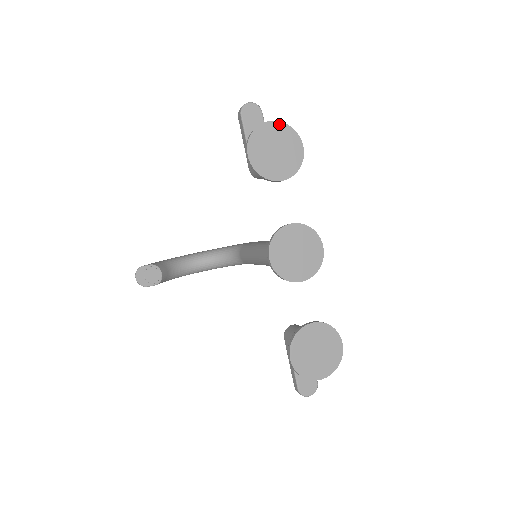
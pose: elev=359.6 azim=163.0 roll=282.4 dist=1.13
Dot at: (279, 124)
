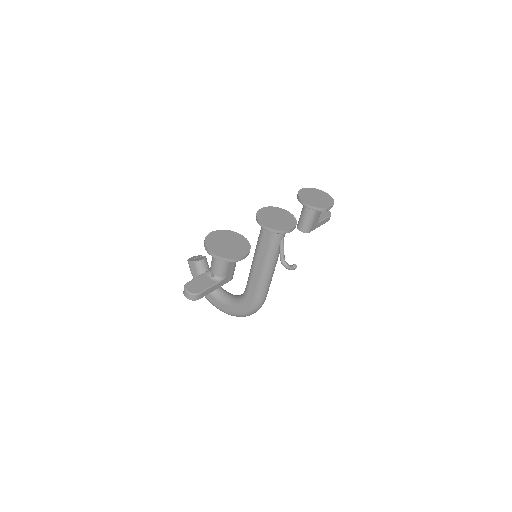
Dot at: (329, 196)
